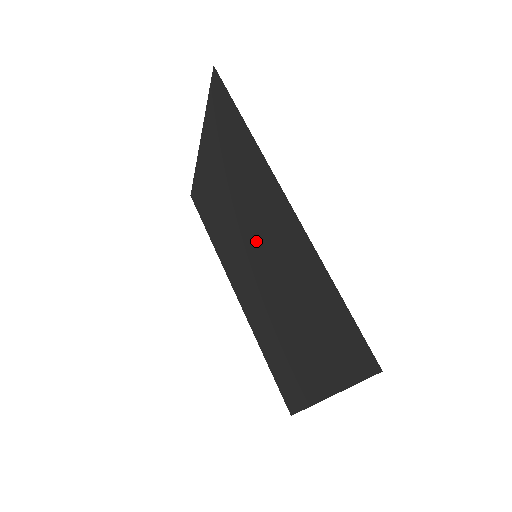
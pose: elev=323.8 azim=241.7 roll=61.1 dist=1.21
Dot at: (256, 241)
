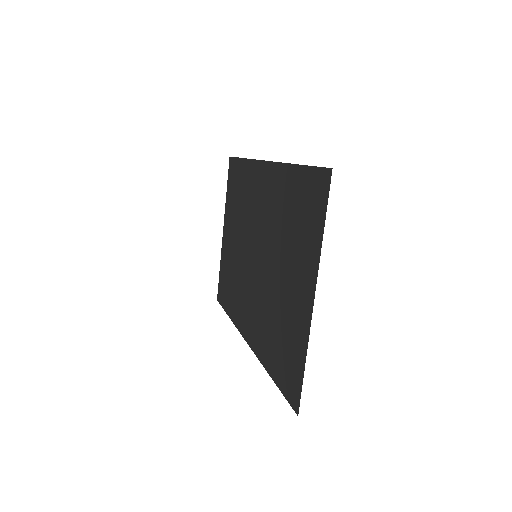
Dot at: (255, 240)
